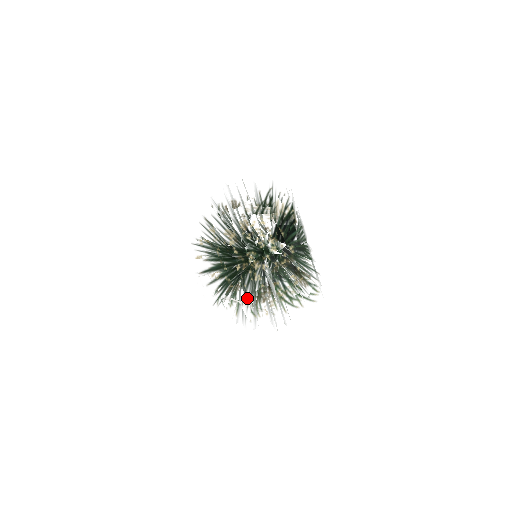
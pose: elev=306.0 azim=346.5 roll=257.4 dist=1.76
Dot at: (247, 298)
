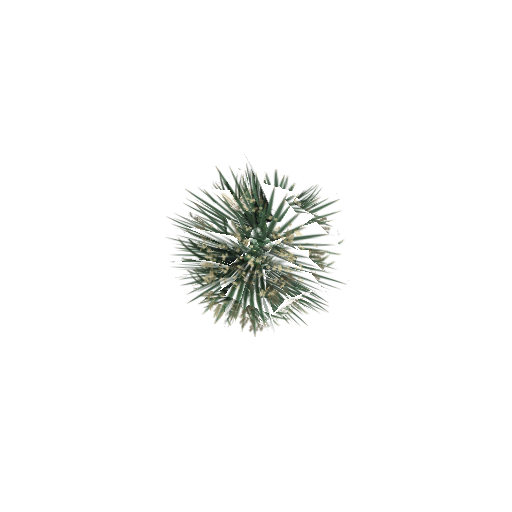
Dot at: occluded
